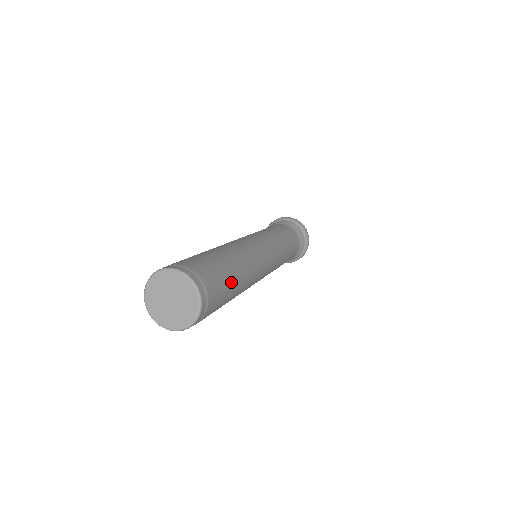
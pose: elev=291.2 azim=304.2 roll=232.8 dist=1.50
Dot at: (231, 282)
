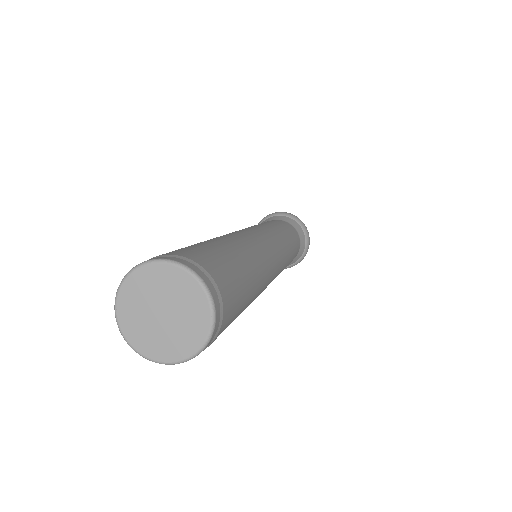
Dot at: (240, 313)
